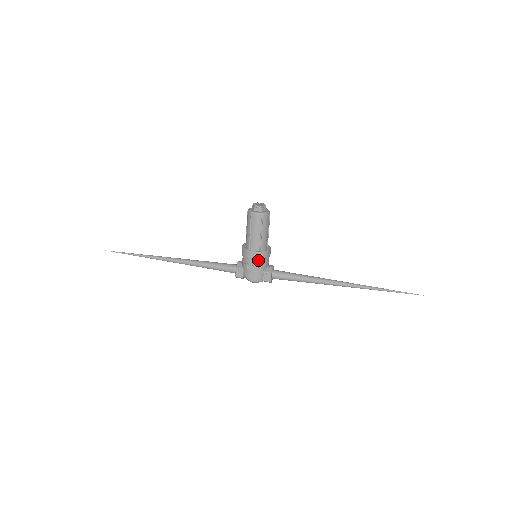
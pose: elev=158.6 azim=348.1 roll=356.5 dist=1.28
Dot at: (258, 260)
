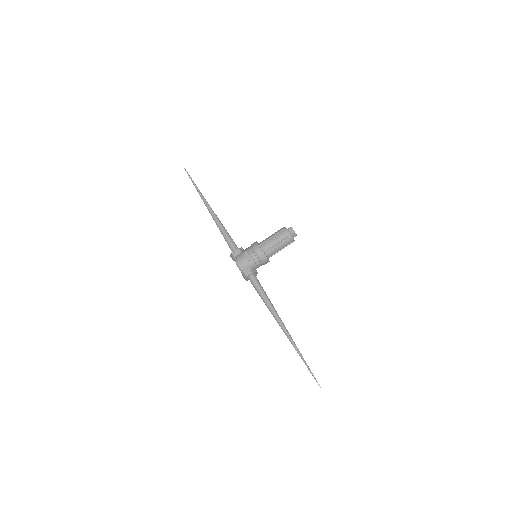
Dot at: (256, 255)
